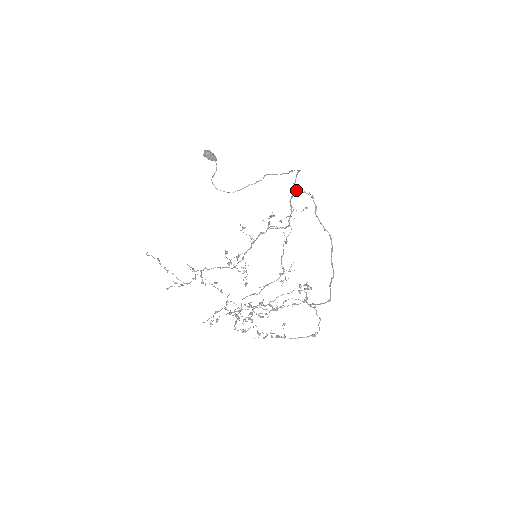
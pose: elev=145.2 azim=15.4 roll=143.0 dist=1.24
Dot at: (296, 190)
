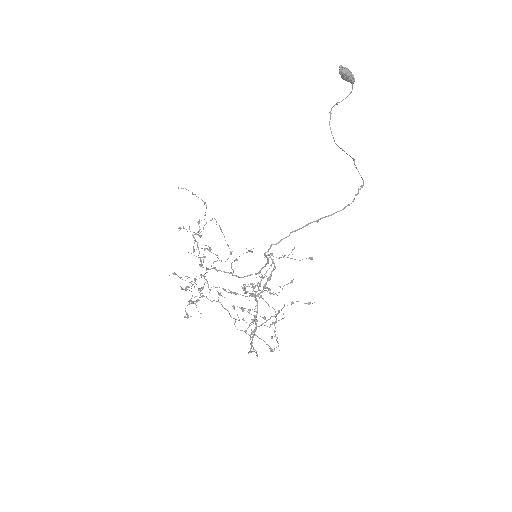
Dot at: occluded
